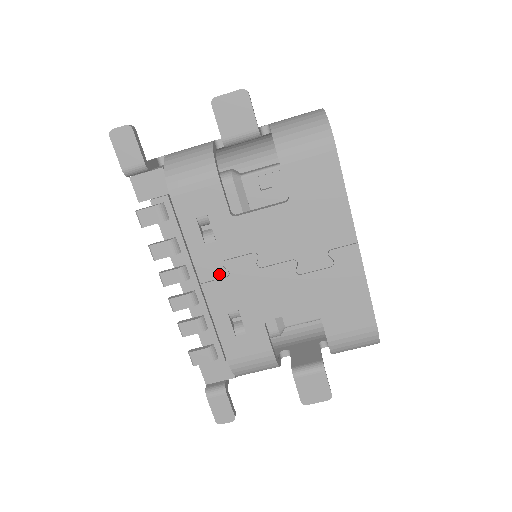
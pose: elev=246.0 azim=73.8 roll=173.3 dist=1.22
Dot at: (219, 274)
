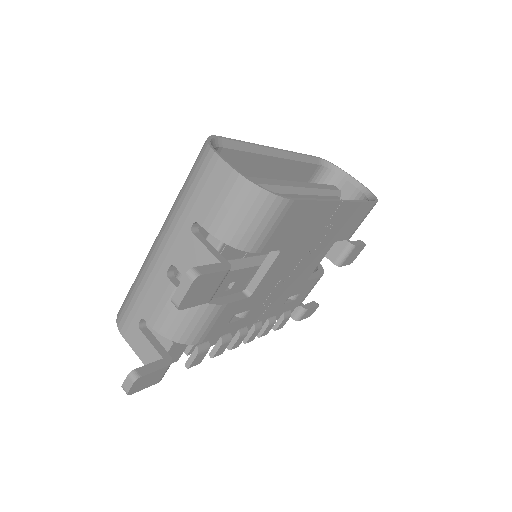
Dot at: (265, 309)
